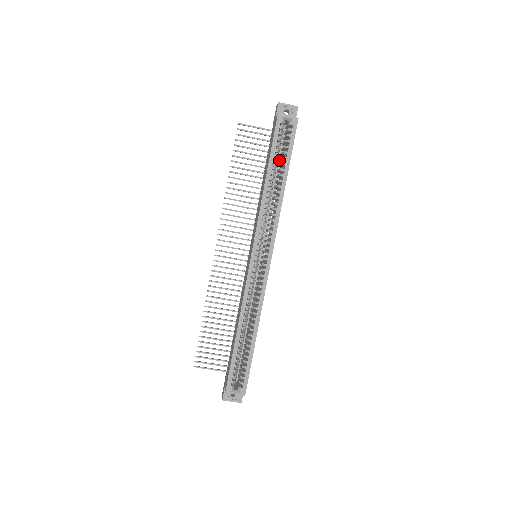
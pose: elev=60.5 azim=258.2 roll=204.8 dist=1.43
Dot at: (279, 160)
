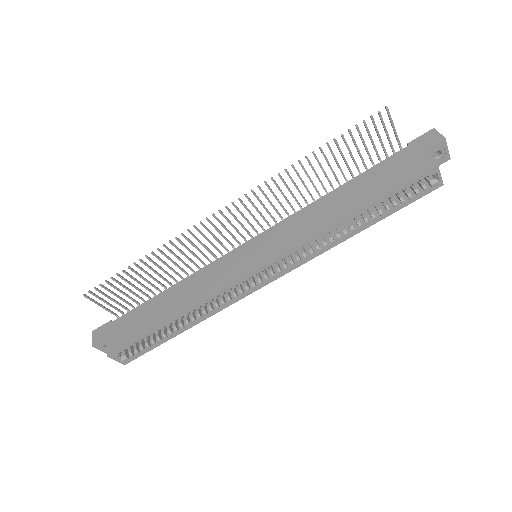
Dot at: occluded
